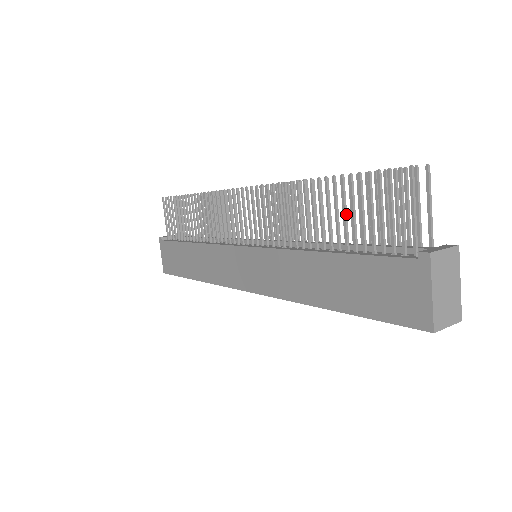
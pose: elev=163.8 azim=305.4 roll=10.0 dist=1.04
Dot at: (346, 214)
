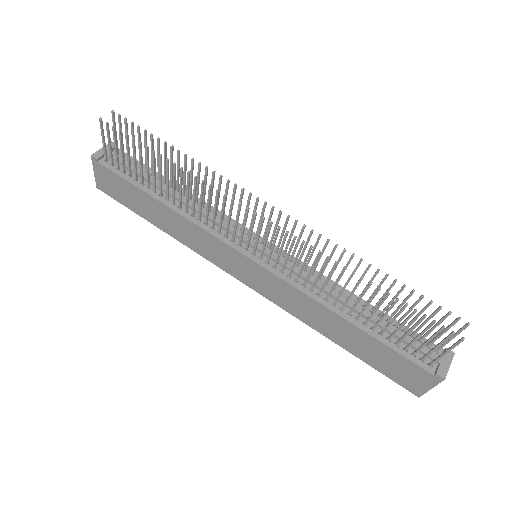
Dot at: (385, 315)
